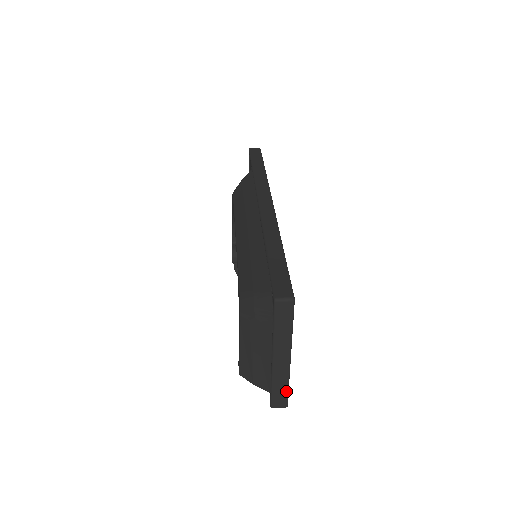
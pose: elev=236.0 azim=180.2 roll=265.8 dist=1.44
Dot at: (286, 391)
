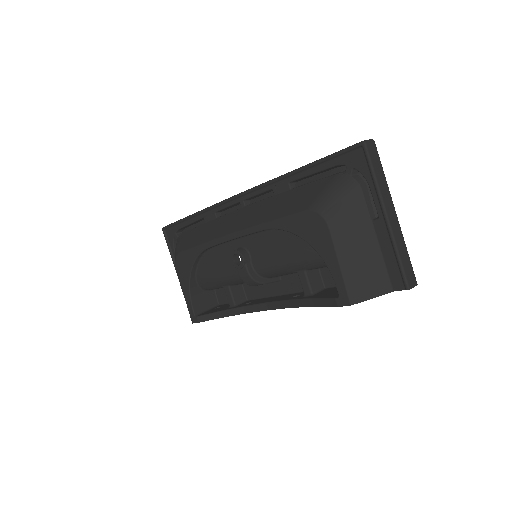
Dot at: (409, 260)
